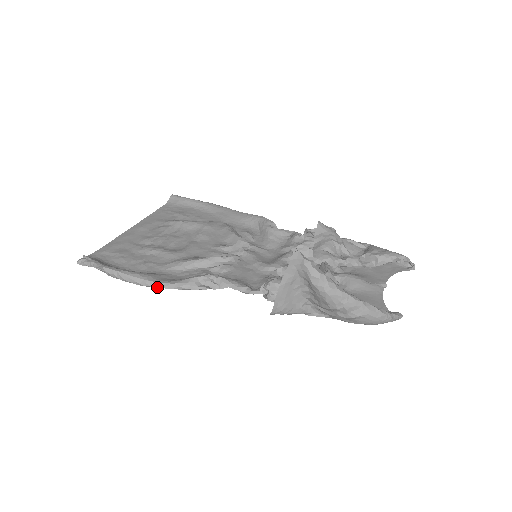
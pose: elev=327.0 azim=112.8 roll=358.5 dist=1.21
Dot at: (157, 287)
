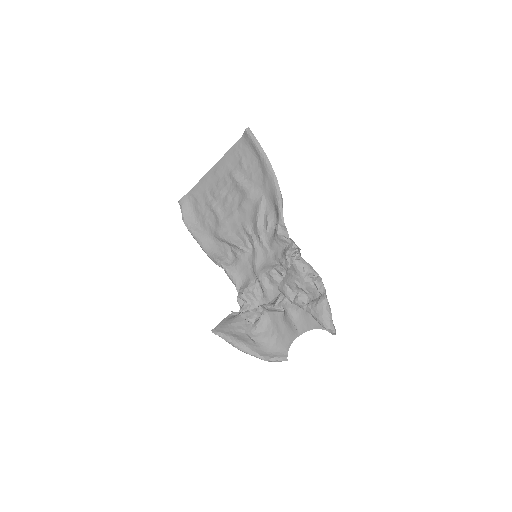
Dot at: (204, 250)
